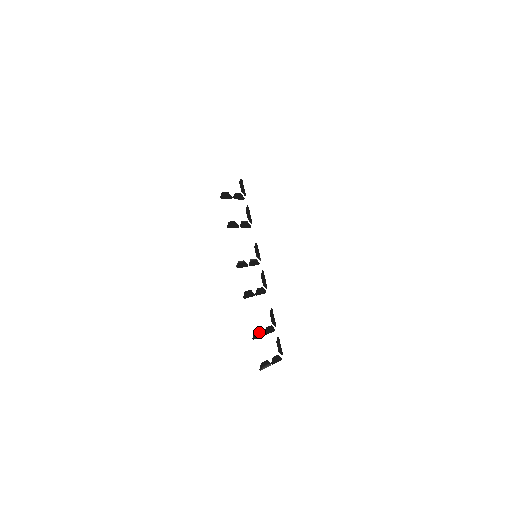
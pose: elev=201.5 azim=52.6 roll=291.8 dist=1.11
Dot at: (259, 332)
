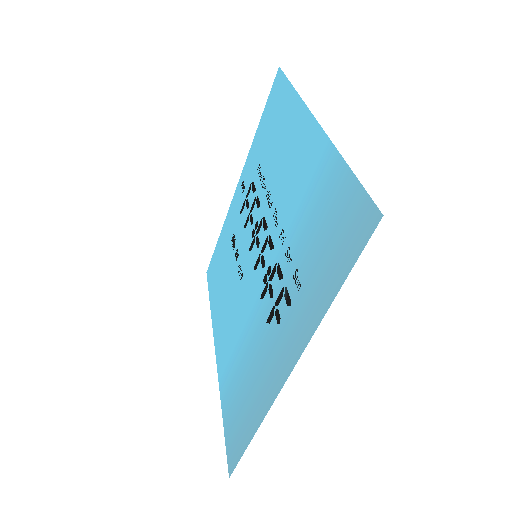
Dot at: (276, 291)
